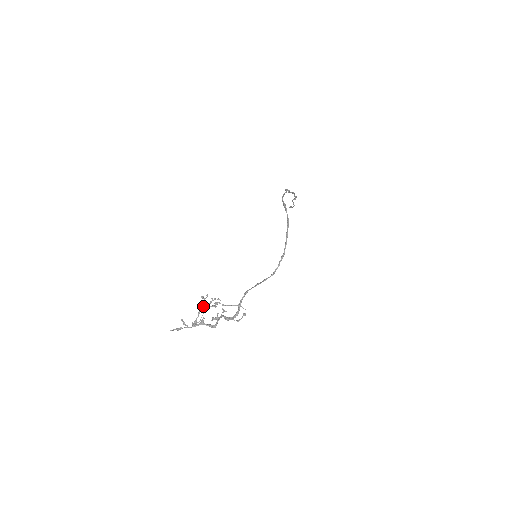
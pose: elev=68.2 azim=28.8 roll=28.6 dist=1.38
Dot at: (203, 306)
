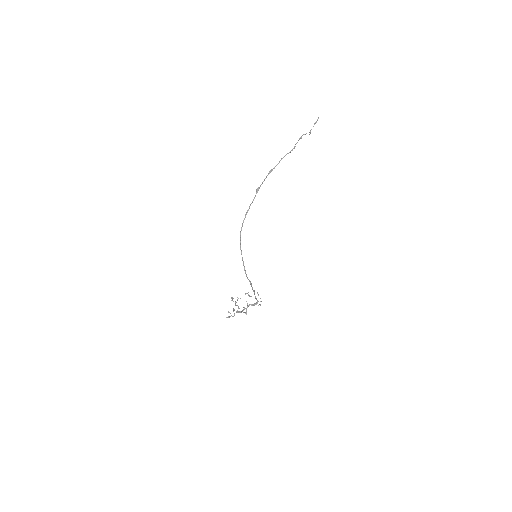
Dot at: (235, 302)
